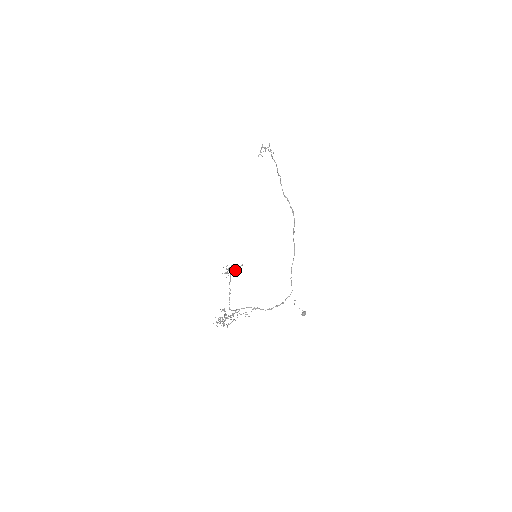
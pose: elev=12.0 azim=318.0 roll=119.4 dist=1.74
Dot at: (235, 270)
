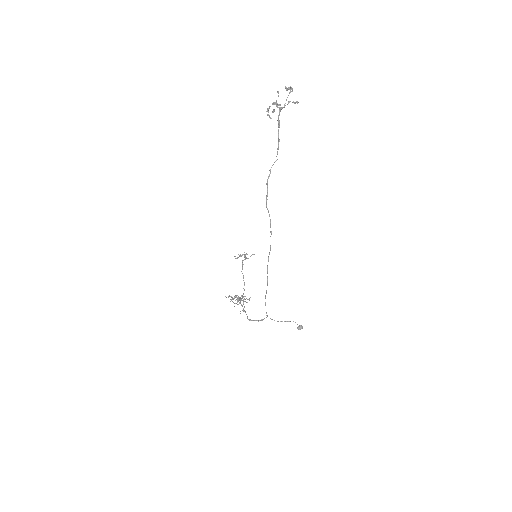
Dot at: (246, 258)
